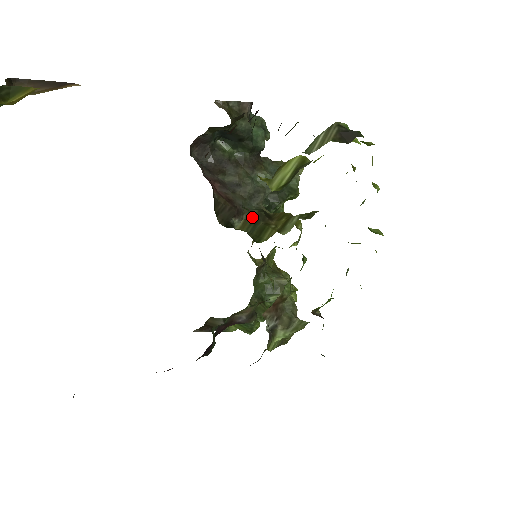
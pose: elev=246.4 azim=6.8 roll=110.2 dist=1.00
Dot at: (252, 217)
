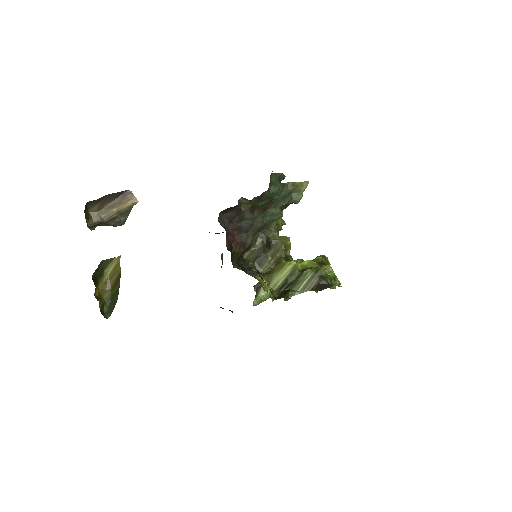
Dot at: (257, 248)
